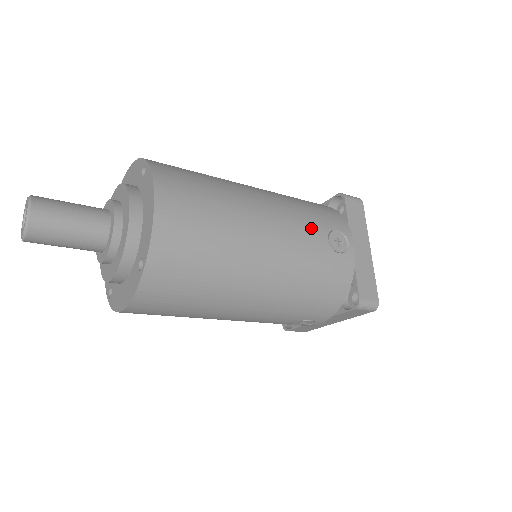
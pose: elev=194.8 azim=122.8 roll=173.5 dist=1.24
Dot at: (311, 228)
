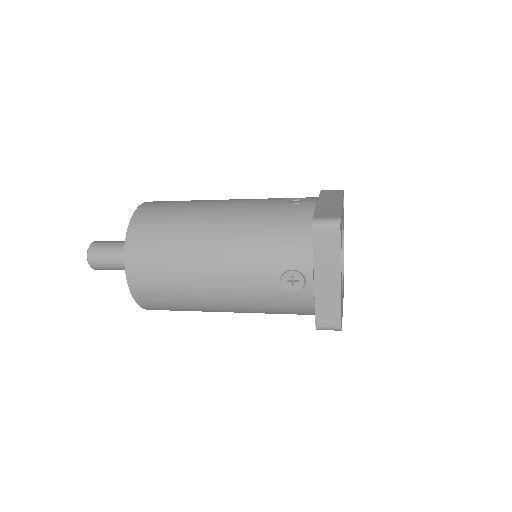
Dot at: (261, 273)
